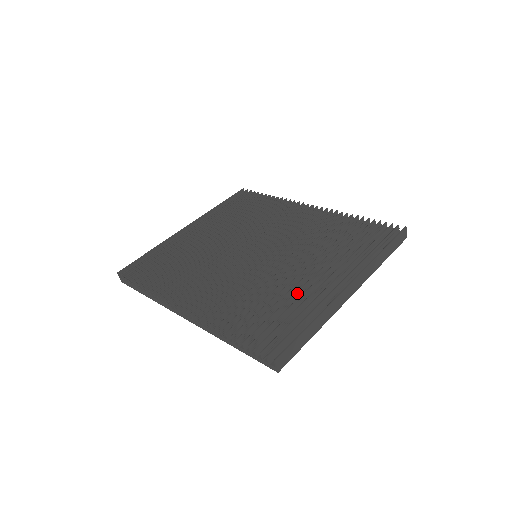
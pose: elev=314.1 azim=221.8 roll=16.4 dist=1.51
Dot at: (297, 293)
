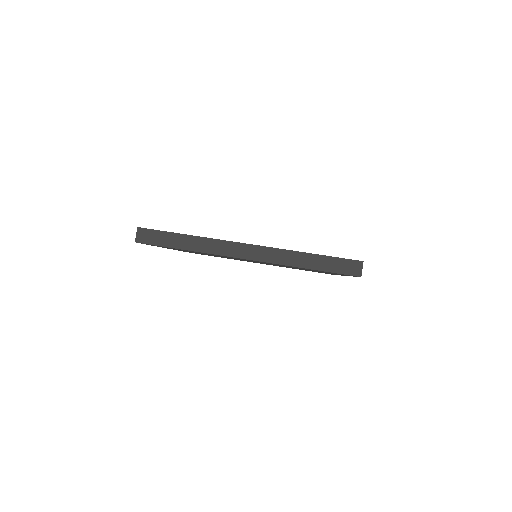
Dot at: occluded
